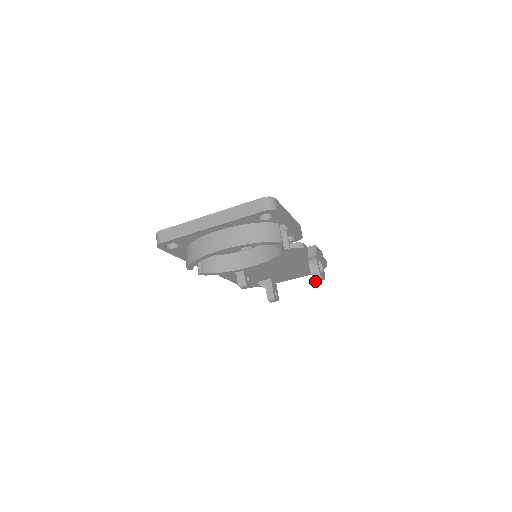
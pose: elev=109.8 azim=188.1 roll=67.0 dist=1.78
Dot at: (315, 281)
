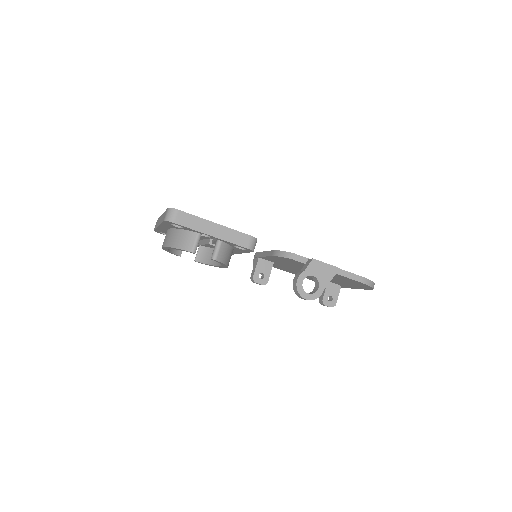
Dot at: (302, 298)
